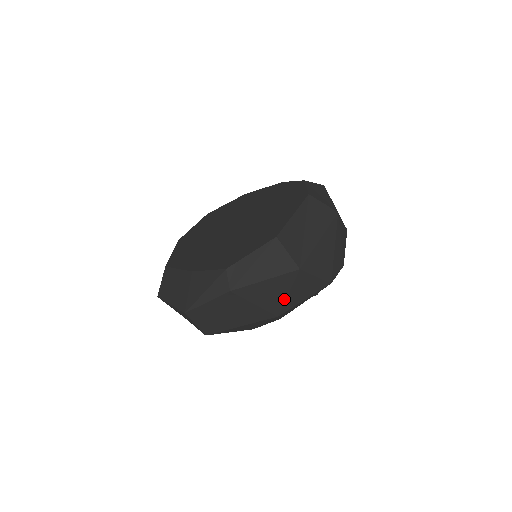
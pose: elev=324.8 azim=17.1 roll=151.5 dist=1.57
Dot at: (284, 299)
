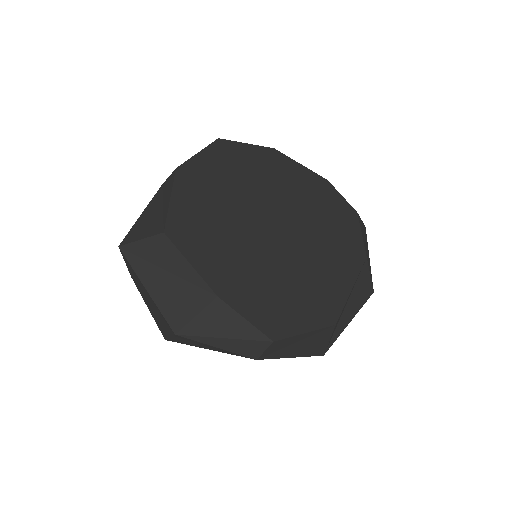
Dot at: occluded
